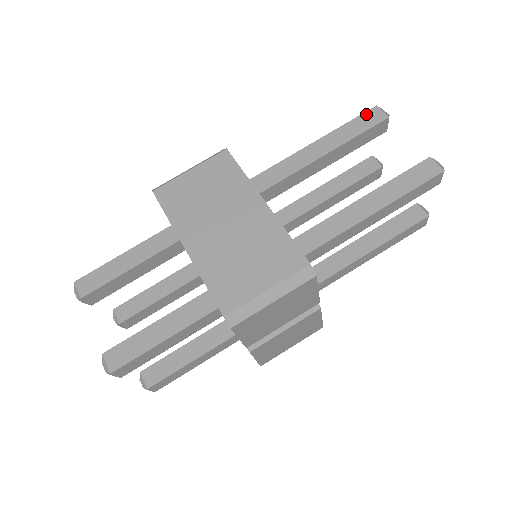
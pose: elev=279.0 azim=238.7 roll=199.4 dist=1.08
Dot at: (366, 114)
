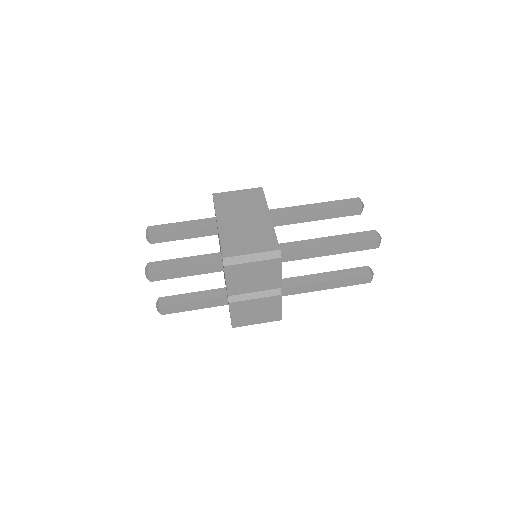
Dot at: (350, 199)
